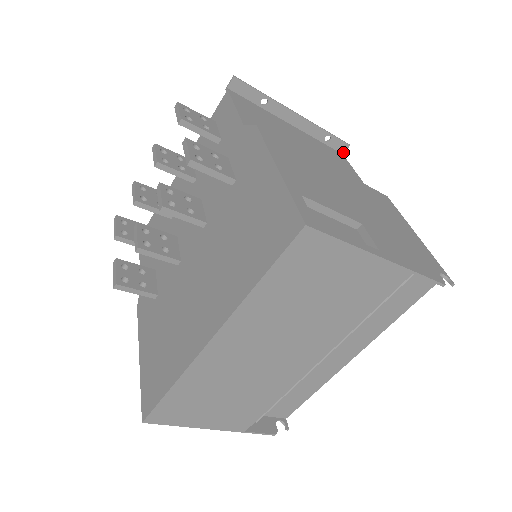
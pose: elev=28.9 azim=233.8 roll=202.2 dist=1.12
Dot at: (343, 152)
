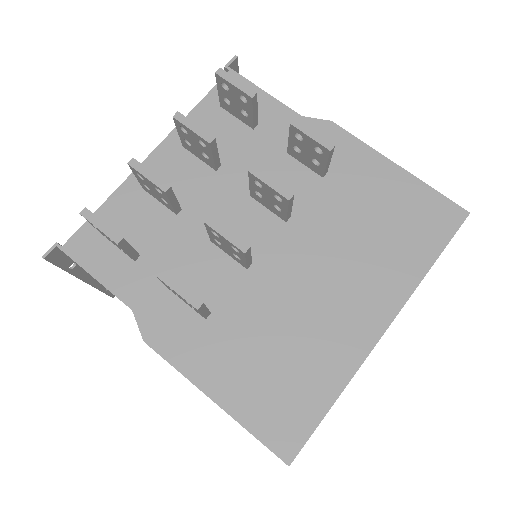
Dot at: occluded
